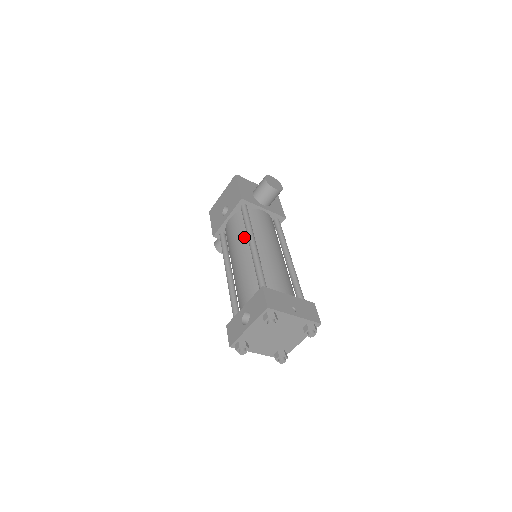
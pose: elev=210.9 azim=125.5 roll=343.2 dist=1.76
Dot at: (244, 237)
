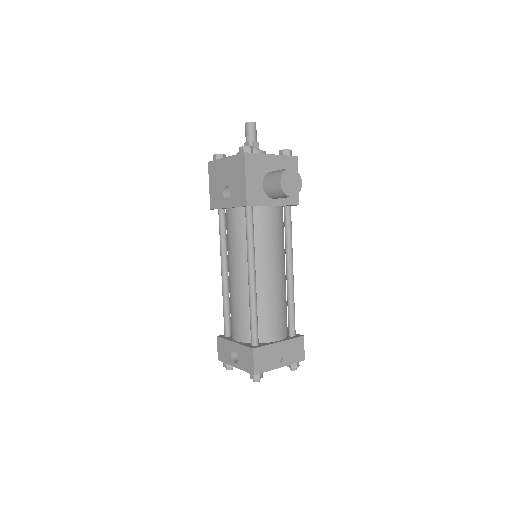
Dot at: (244, 253)
